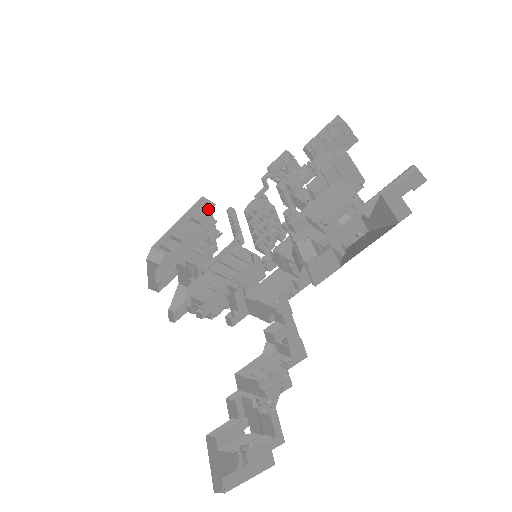
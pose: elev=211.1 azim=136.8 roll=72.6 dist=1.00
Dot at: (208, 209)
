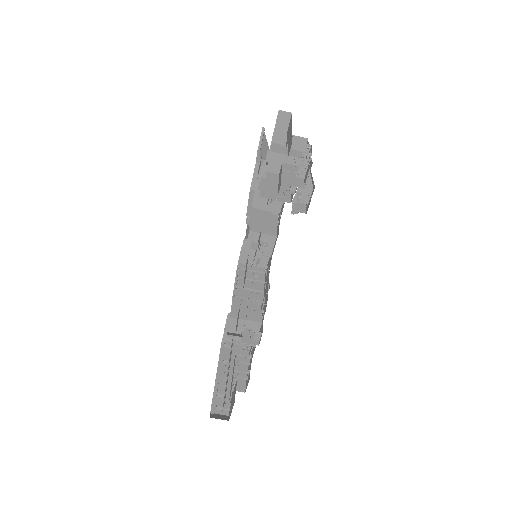
Dot at: (235, 350)
